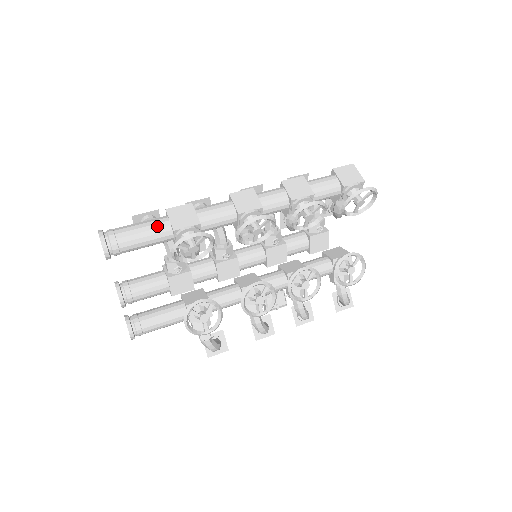
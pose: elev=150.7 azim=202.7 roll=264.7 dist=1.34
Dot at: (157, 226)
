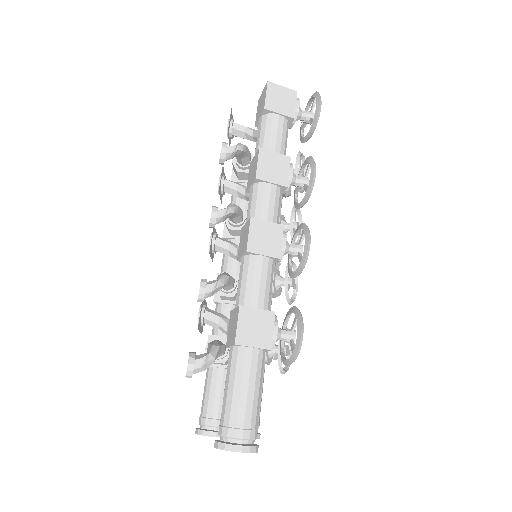
Dot at: (254, 367)
